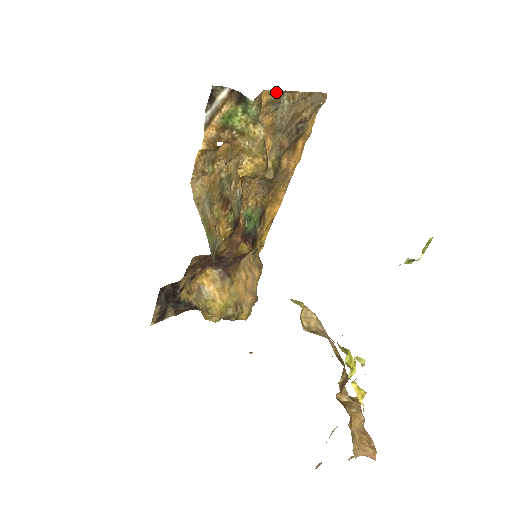
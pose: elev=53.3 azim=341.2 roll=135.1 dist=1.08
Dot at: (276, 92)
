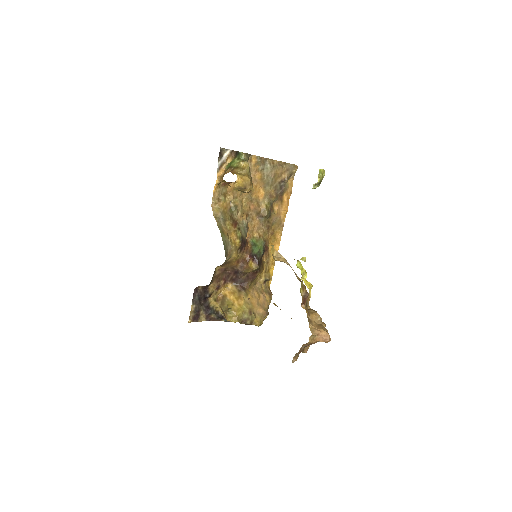
Dot at: (261, 158)
